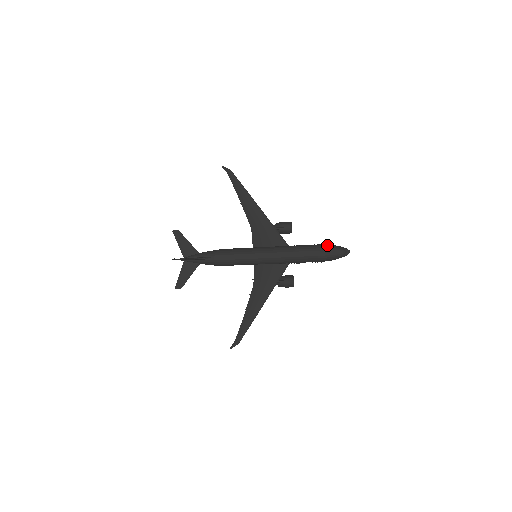
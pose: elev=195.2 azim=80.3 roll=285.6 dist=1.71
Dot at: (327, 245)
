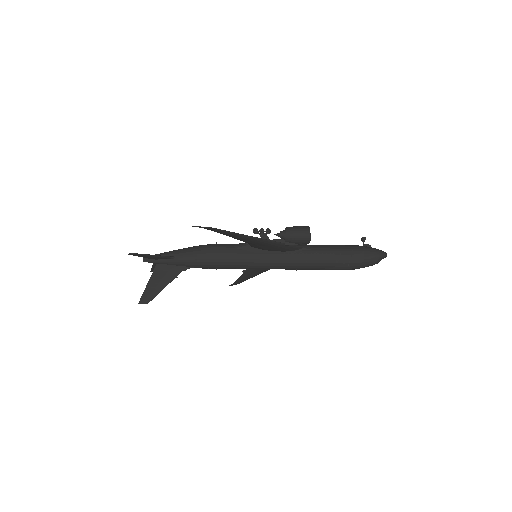
Dot at: (358, 261)
